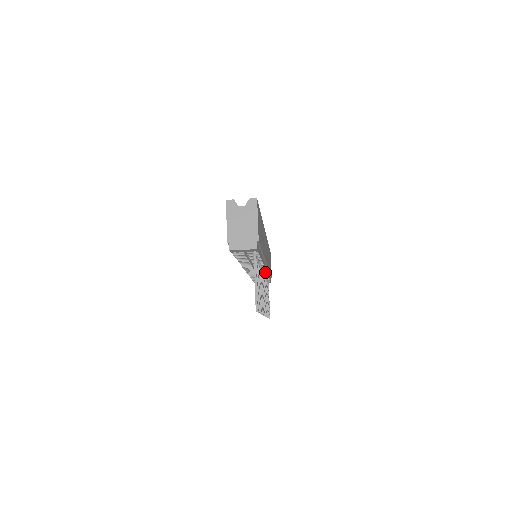
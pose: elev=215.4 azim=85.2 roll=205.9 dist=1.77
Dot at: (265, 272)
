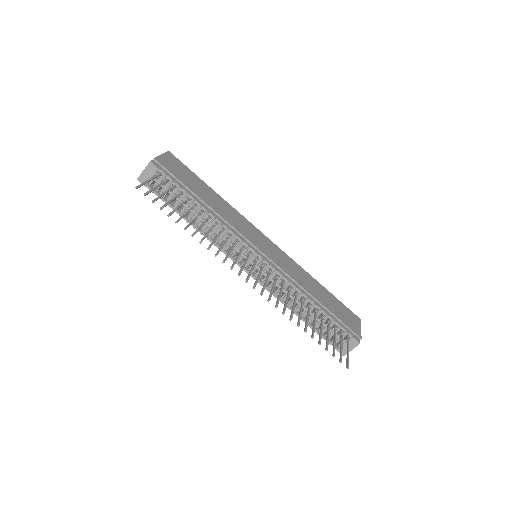
Dot at: (274, 271)
